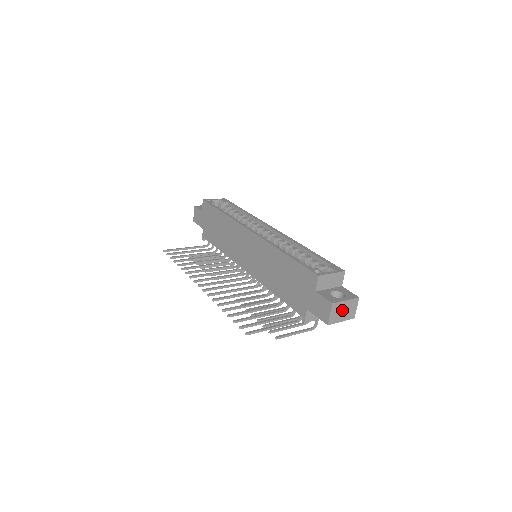
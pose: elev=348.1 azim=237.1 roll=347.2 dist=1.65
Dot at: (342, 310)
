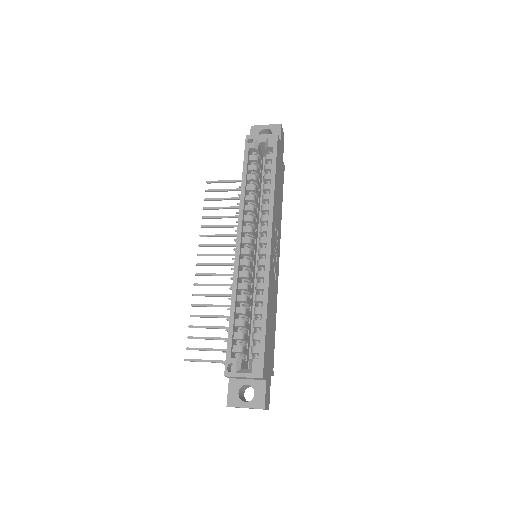
Dot at: occluded
